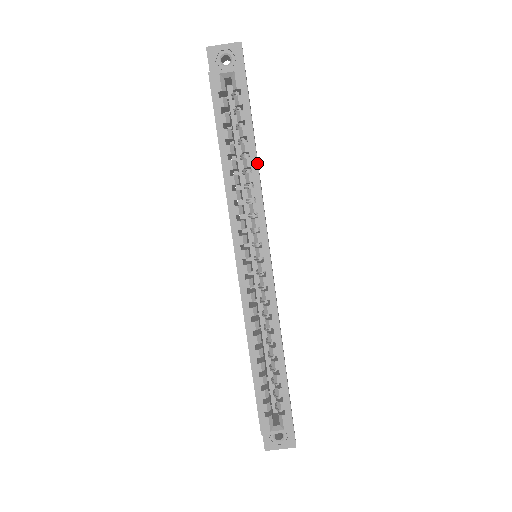
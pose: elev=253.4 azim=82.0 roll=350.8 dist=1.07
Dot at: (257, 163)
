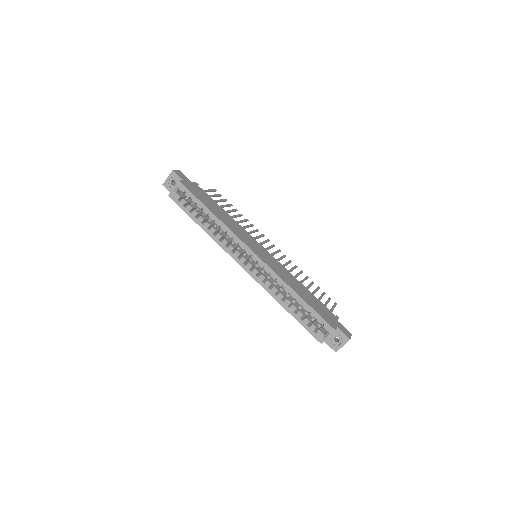
Dot at: (215, 216)
